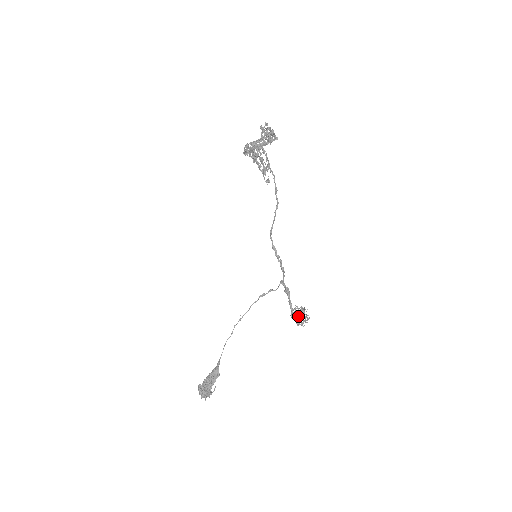
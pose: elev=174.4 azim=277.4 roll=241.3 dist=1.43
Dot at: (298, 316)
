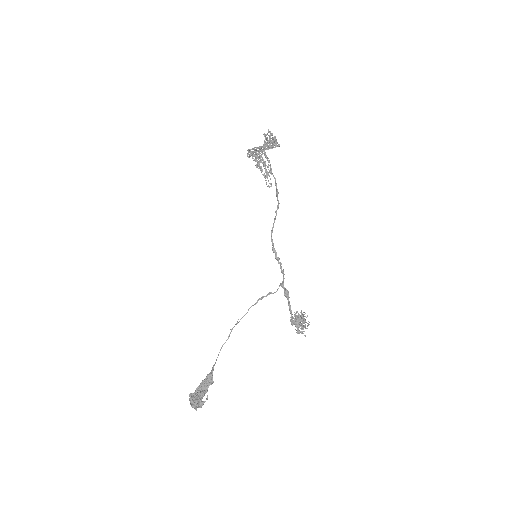
Dot at: (298, 321)
